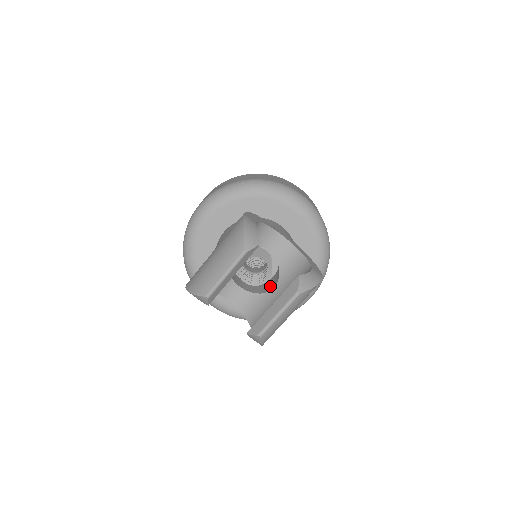
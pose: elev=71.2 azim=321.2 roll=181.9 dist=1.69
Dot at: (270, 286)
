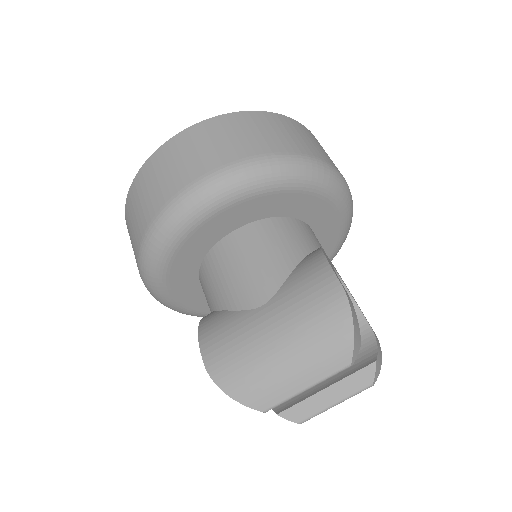
Dot at: occluded
